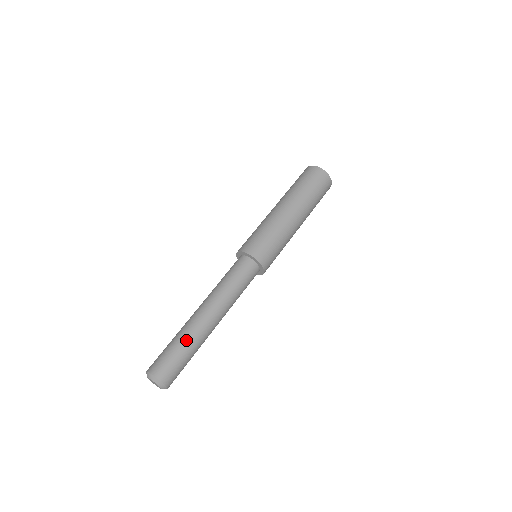
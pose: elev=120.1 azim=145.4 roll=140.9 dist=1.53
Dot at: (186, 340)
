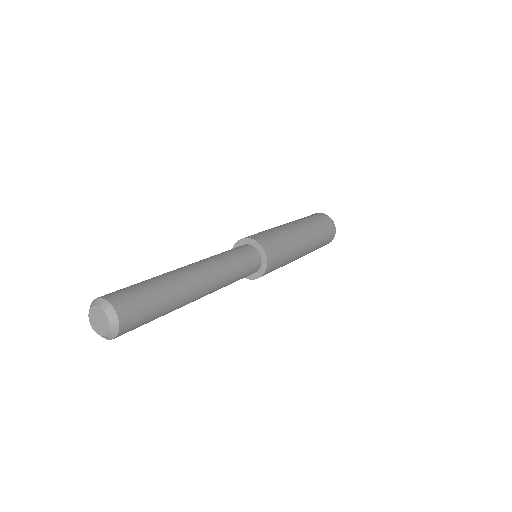
Dot at: (163, 282)
